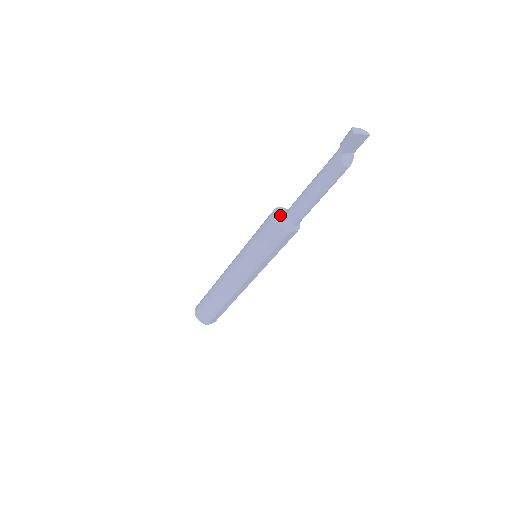
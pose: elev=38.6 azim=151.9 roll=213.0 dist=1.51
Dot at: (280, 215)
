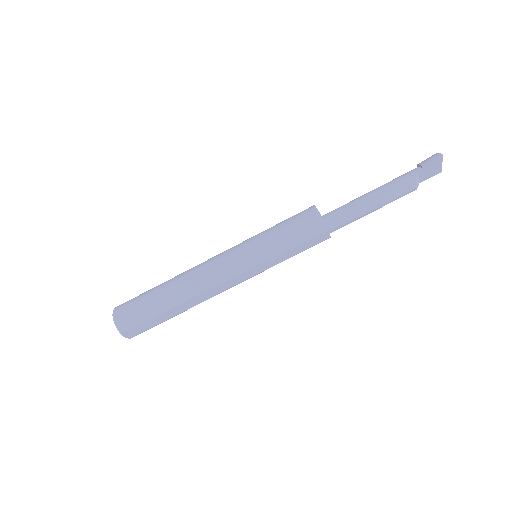
Dot at: occluded
